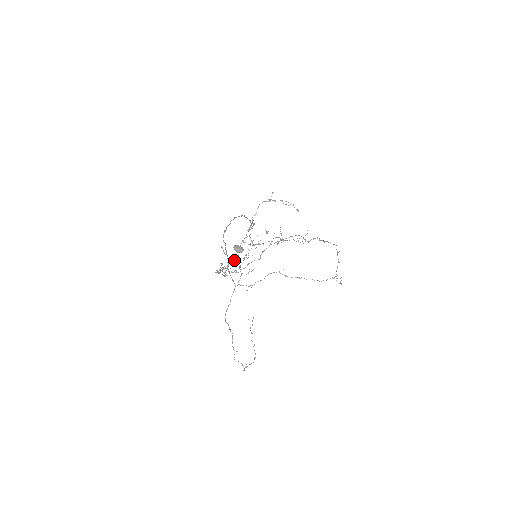
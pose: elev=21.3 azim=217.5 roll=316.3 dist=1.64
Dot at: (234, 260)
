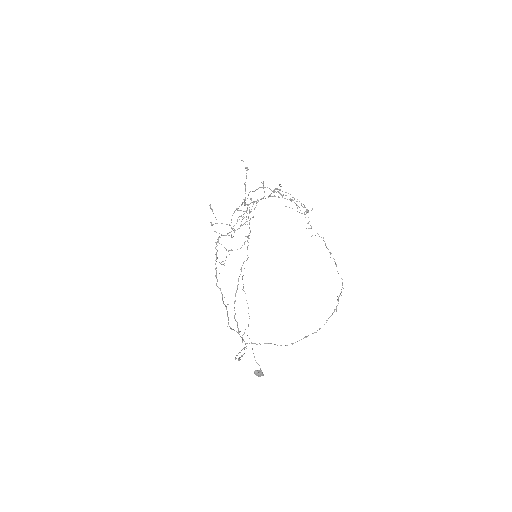
Dot at: occluded
